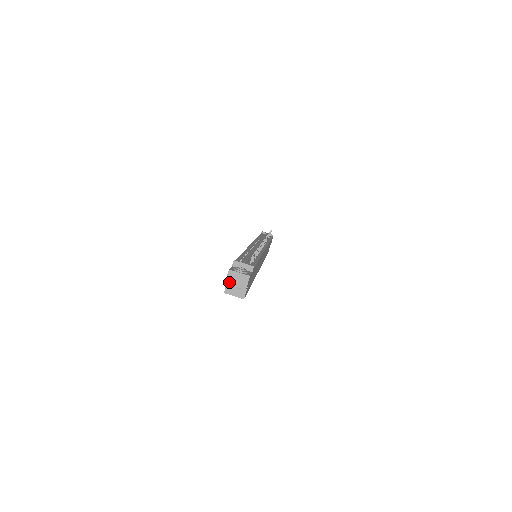
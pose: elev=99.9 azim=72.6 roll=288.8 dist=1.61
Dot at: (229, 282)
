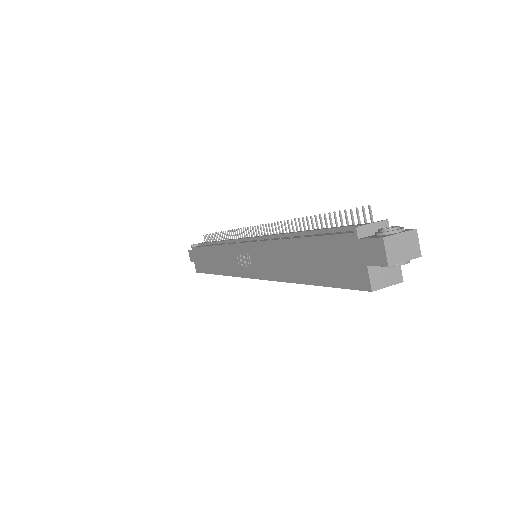
Dot at: (393, 260)
